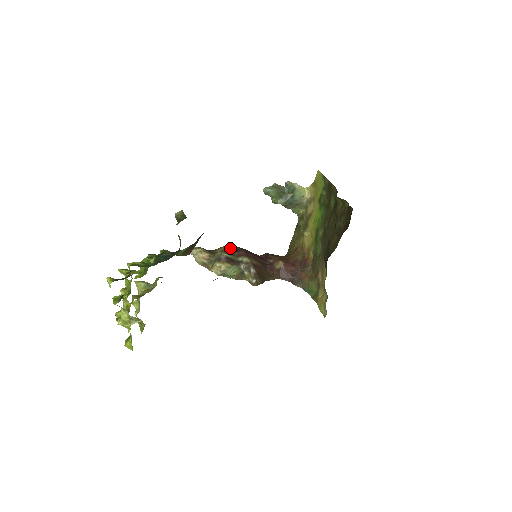
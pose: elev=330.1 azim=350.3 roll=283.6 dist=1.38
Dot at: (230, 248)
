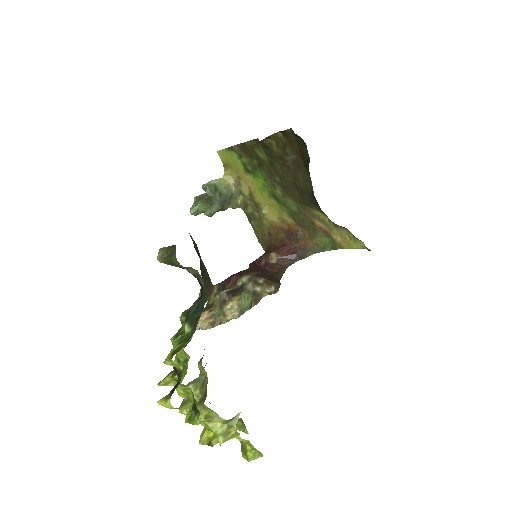
Dot at: (219, 287)
